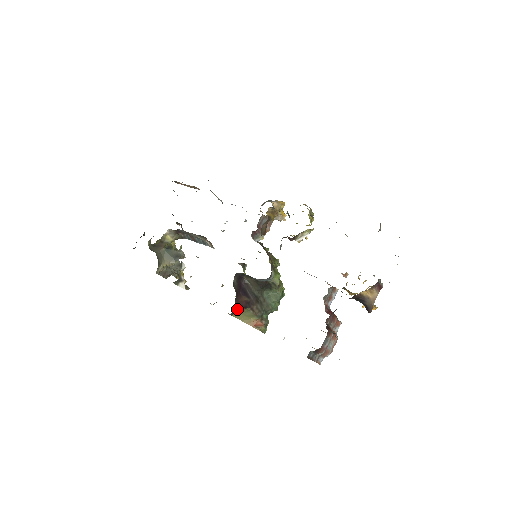
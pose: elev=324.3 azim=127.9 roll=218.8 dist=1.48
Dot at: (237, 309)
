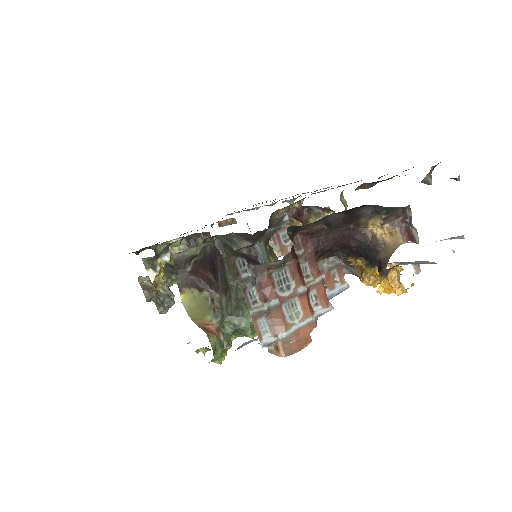
Dot at: (190, 277)
